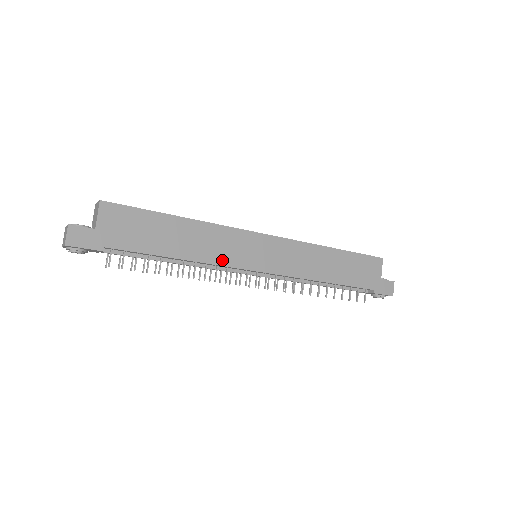
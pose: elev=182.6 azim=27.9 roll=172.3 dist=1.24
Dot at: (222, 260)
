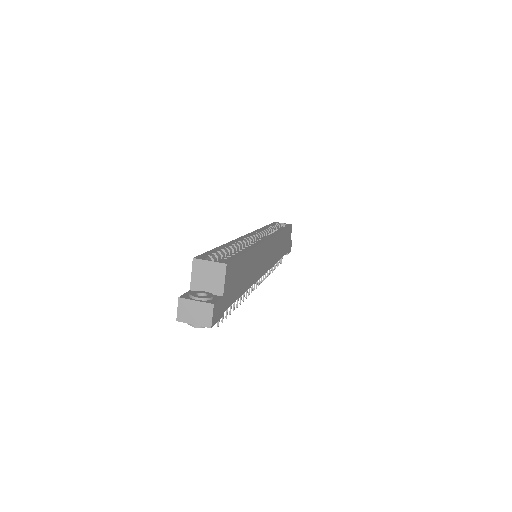
Dot at: (257, 276)
